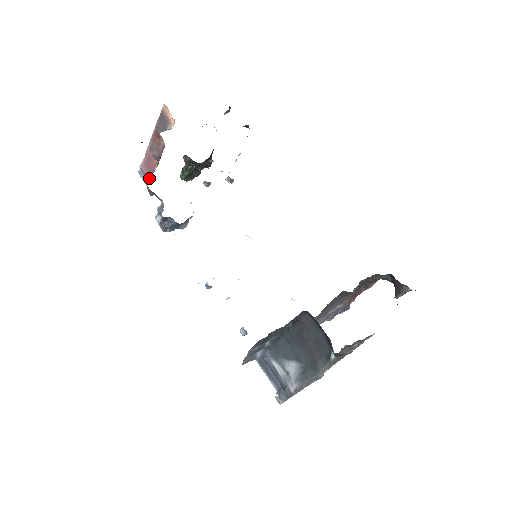
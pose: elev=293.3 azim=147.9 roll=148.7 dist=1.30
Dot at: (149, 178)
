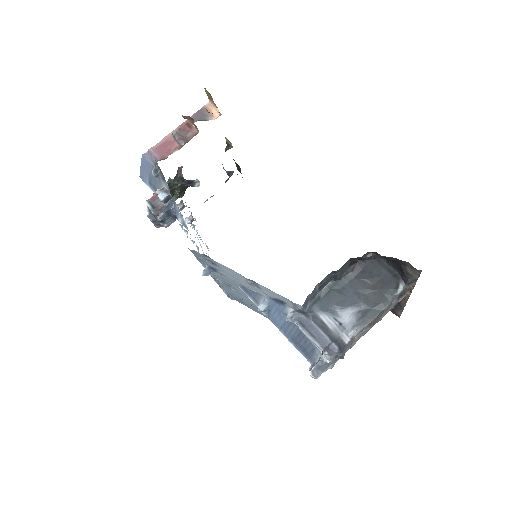
Dot at: (161, 159)
